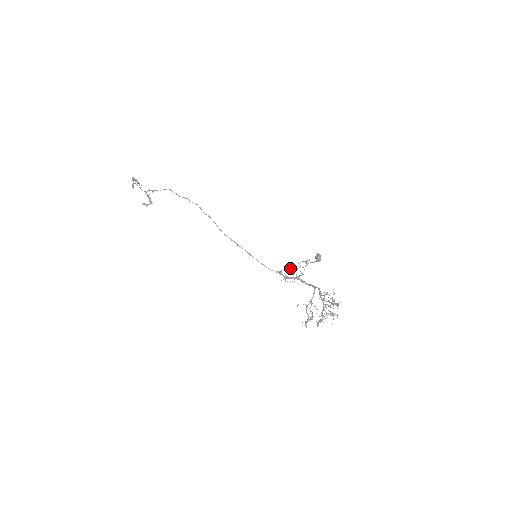
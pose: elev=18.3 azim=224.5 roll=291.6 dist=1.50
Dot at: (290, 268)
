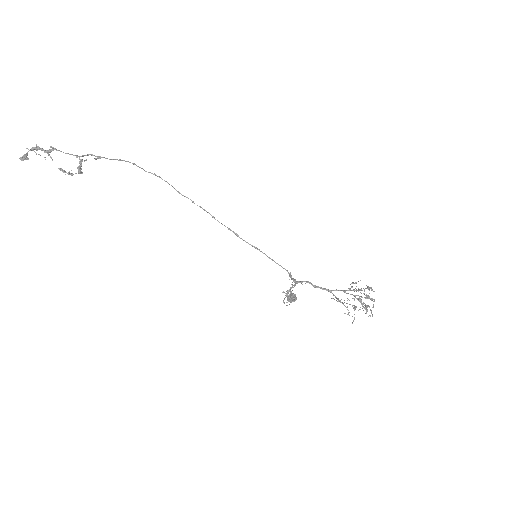
Dot at: (292, 279)
